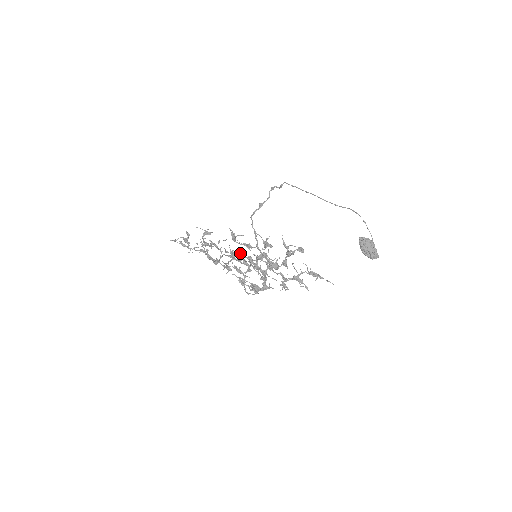
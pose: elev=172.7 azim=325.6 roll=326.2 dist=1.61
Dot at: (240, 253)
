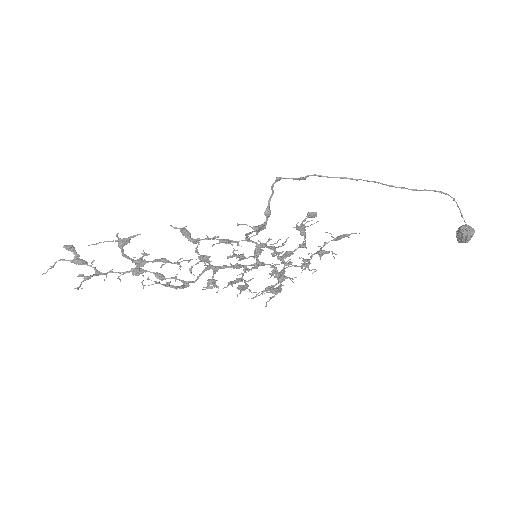
Dot at: (233, 267)
